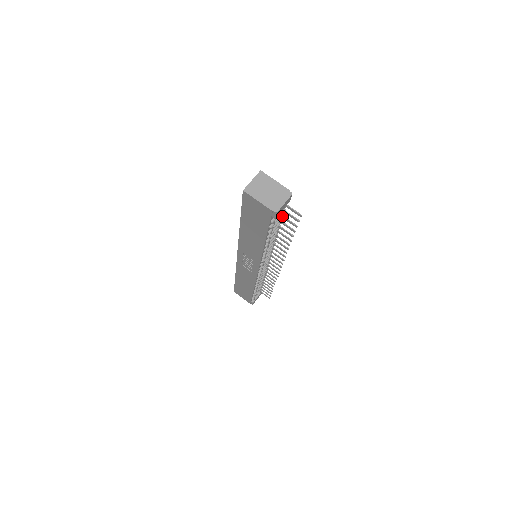
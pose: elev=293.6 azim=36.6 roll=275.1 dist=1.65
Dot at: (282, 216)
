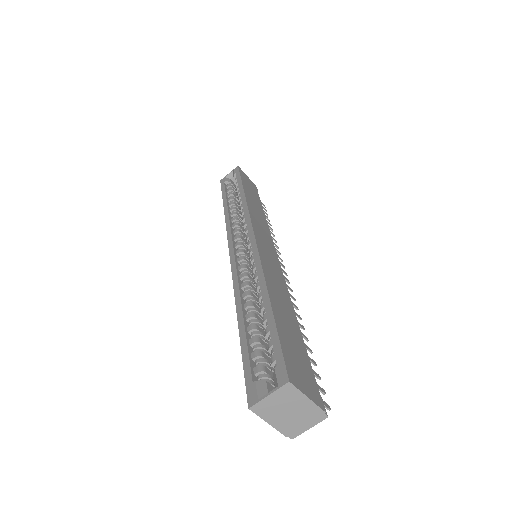
Dot at: occluded
